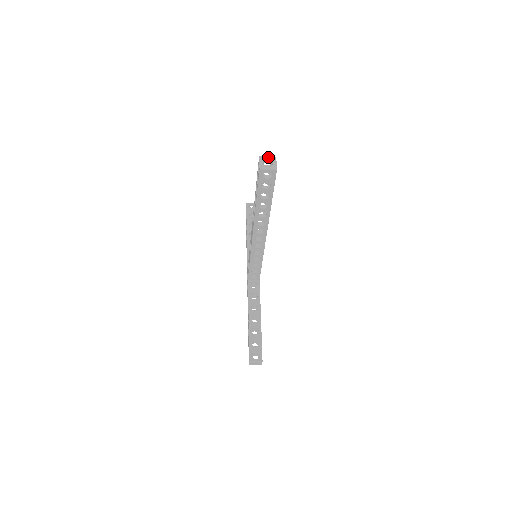
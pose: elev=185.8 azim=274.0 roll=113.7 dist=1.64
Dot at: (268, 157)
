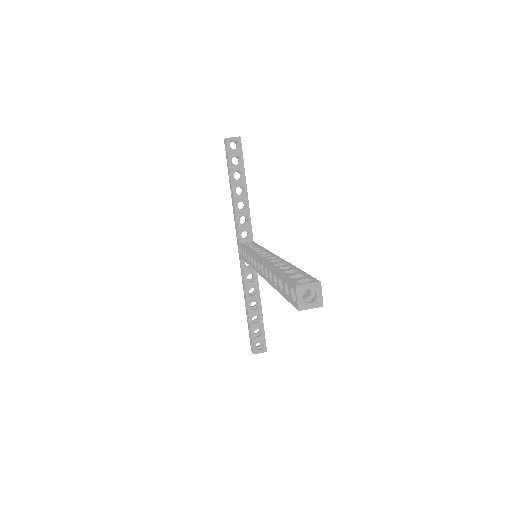
Dot at: (309, 285)
